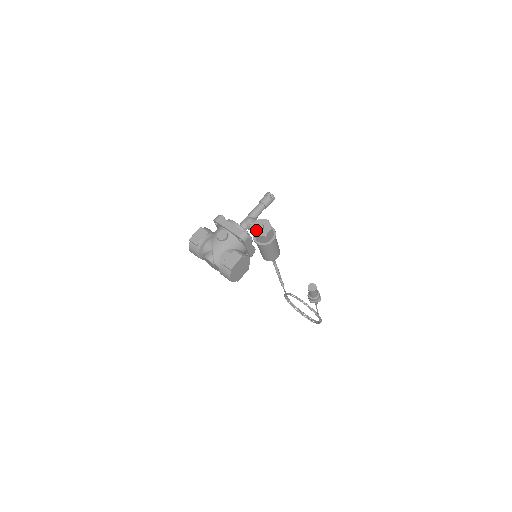
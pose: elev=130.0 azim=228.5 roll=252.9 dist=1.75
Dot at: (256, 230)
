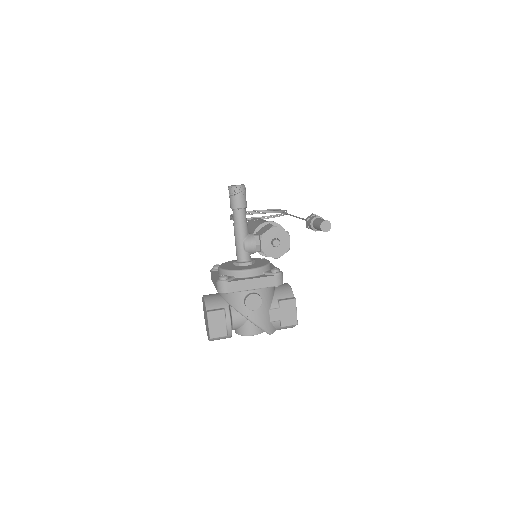
Dot at: (273, 252)
